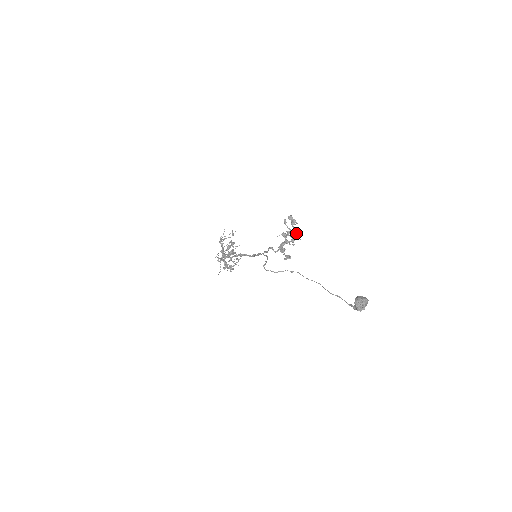
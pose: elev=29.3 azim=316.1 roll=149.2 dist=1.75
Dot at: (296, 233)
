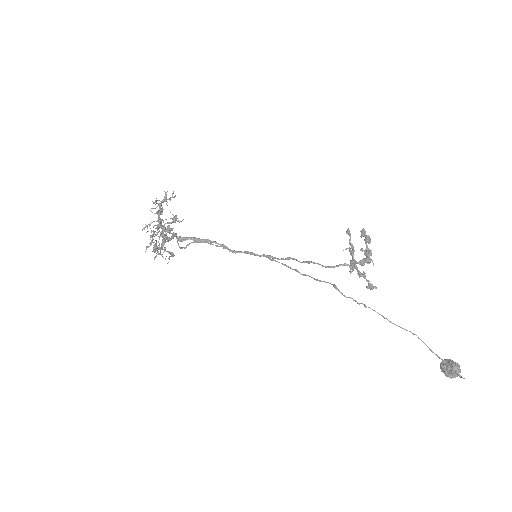
Dot at: occluded
